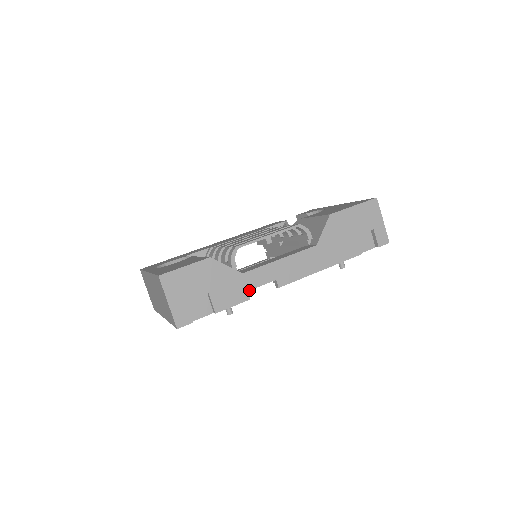
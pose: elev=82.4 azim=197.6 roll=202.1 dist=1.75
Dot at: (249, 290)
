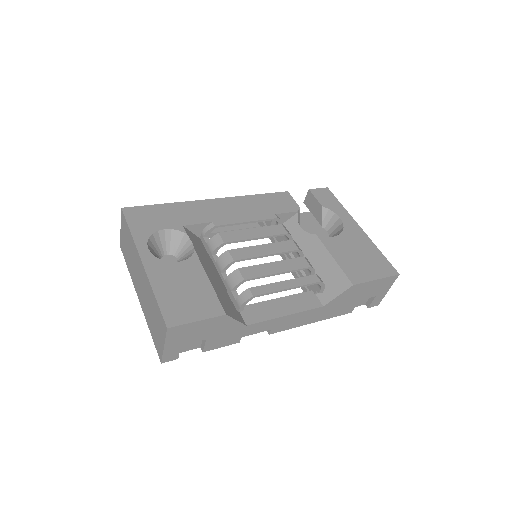
Dot at: (243, 336)
